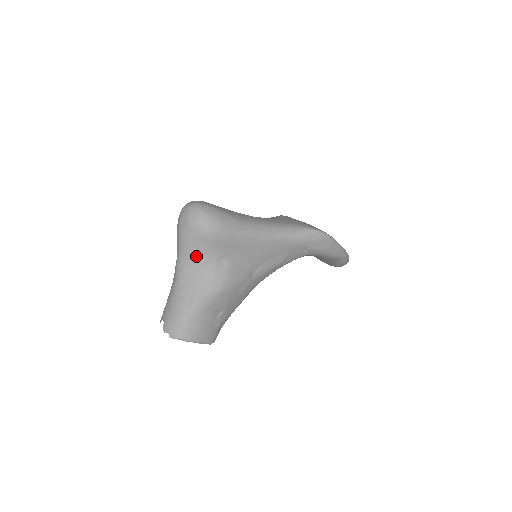
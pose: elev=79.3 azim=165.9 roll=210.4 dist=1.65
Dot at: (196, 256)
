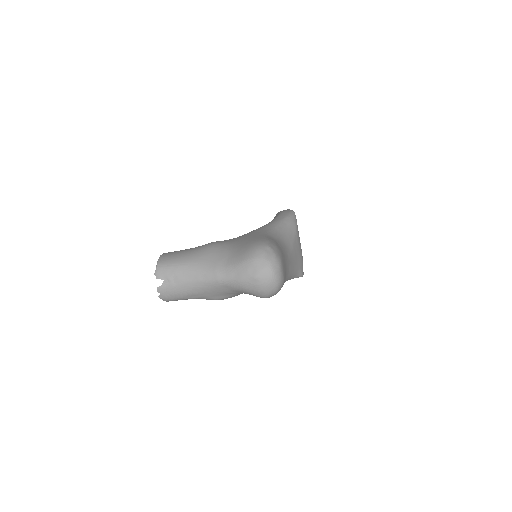
Dot at: (237, 291)
